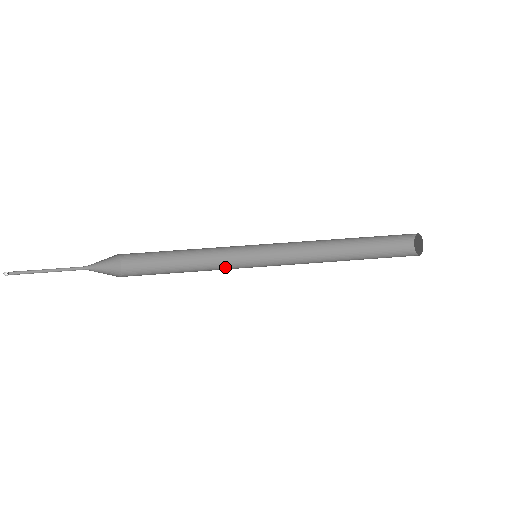
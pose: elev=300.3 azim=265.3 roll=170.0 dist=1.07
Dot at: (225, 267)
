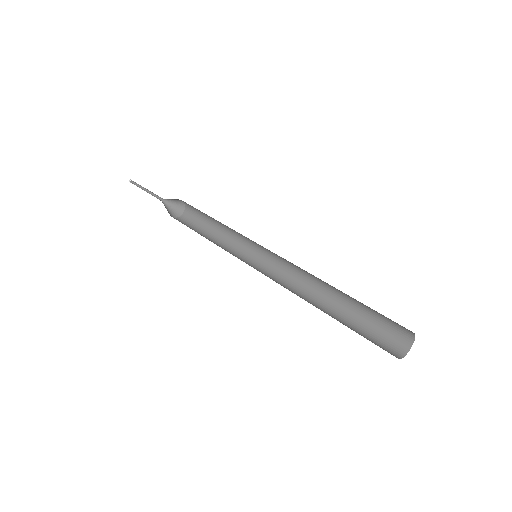
Dot at: (235, 253)
